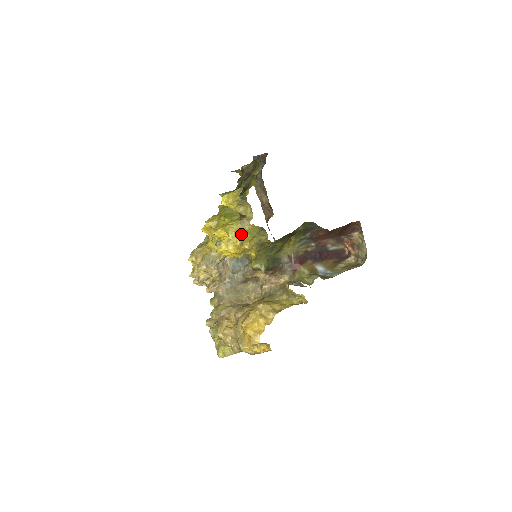
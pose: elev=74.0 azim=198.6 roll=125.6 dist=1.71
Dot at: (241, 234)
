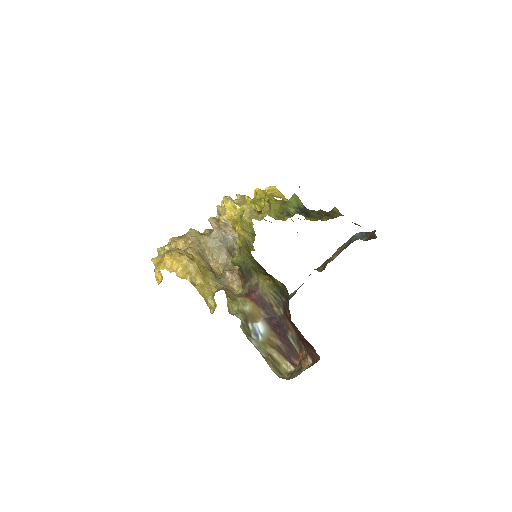
Dot at: (242, 215)
